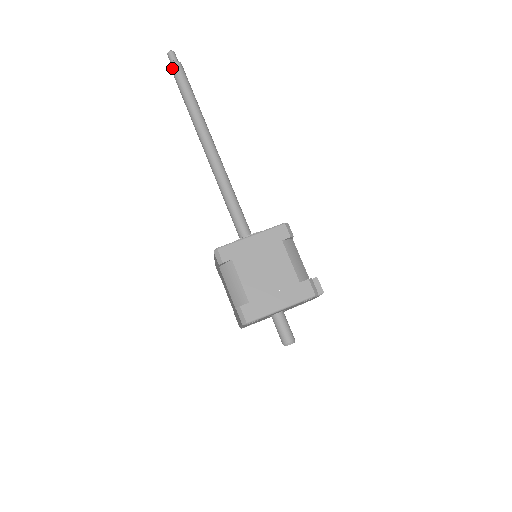
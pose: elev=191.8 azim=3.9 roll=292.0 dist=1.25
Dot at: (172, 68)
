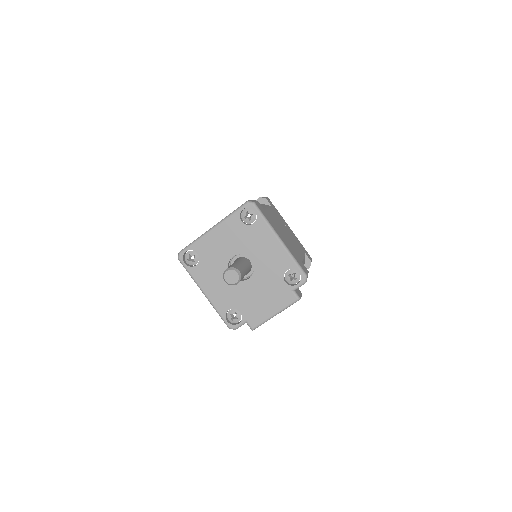
Dot at: occluded
